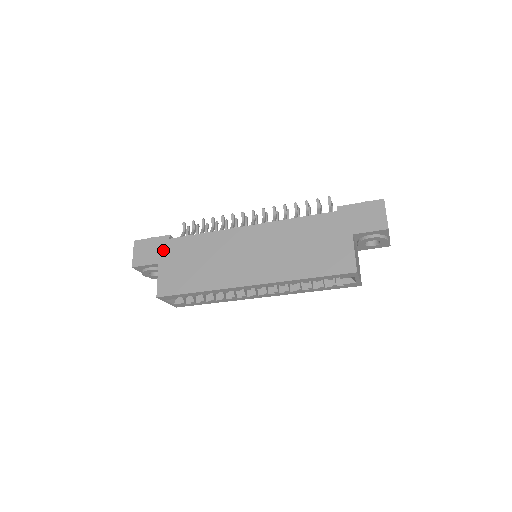
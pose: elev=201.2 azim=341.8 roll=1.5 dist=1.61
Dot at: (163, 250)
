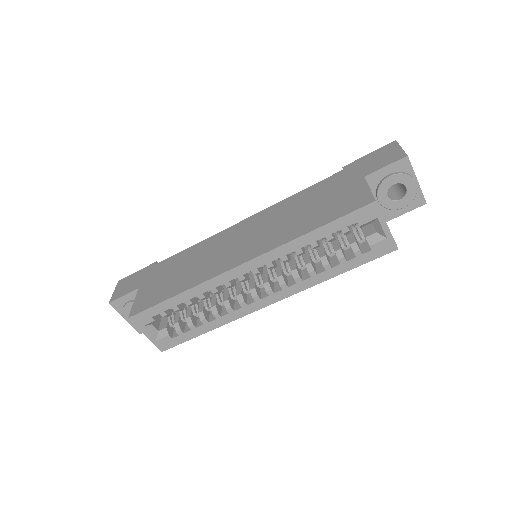
Dot at: (146, 275)
